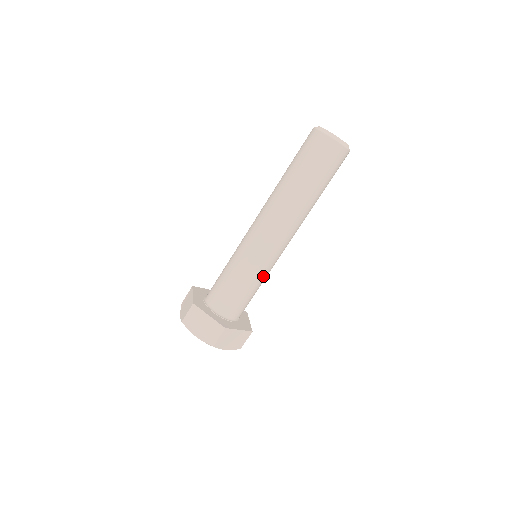
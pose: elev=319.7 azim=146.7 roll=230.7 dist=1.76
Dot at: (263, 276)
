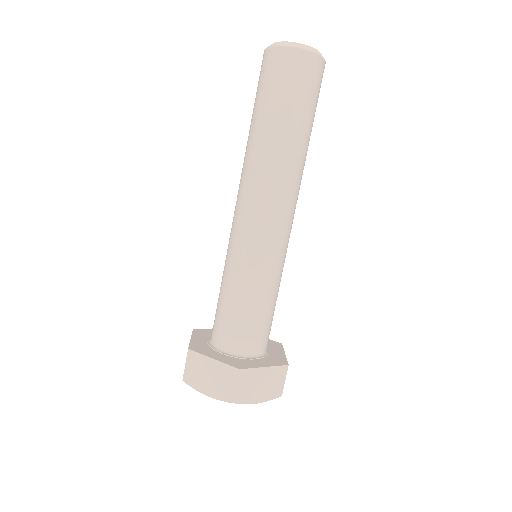
Dot at: (243, 274)
